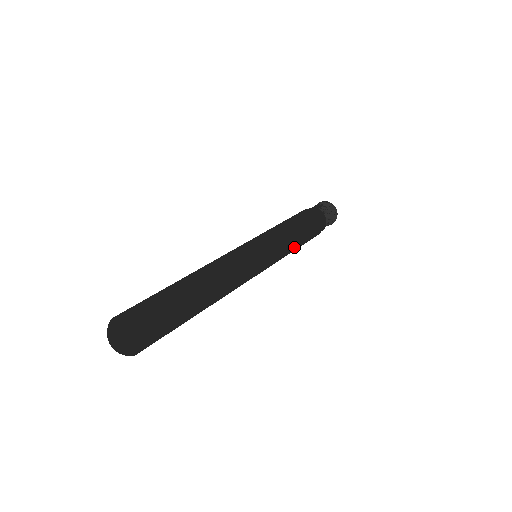
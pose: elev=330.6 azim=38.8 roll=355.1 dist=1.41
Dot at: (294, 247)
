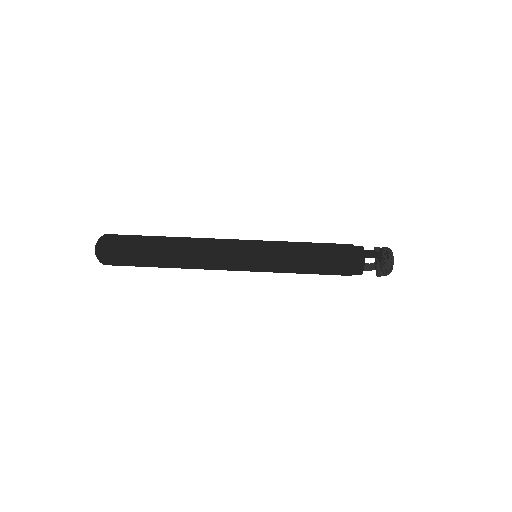
Dot at: (298, 273)
